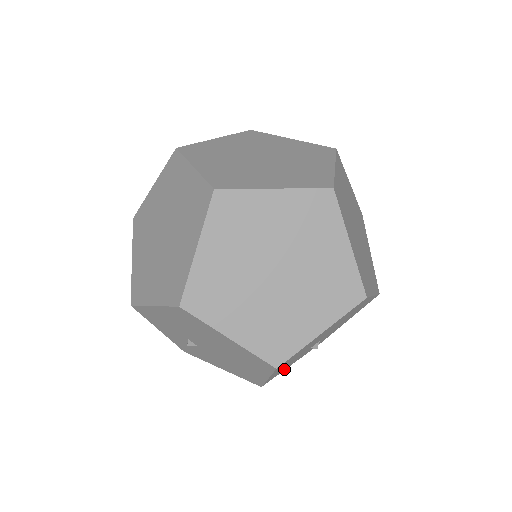
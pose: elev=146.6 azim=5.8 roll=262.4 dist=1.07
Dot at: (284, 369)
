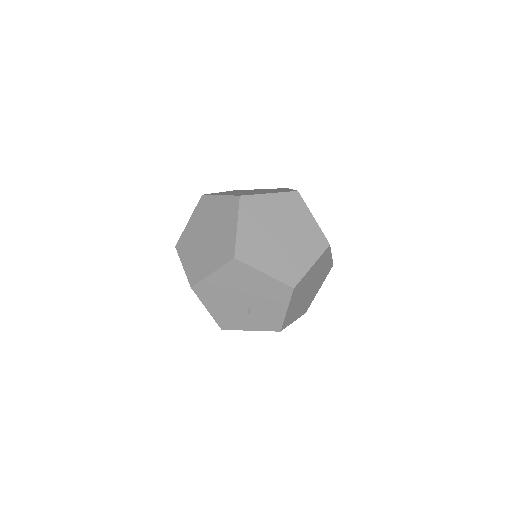
Dot at: (238, 326)
